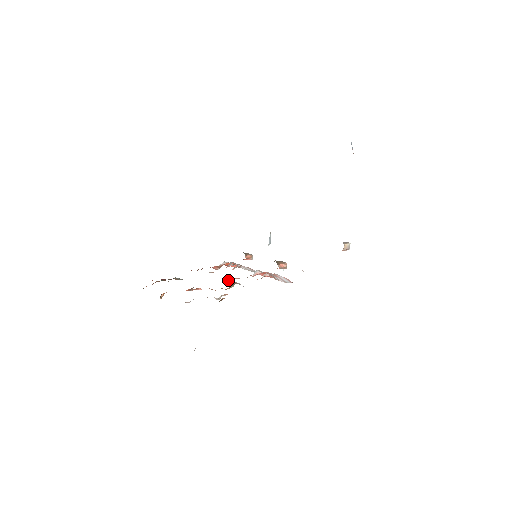
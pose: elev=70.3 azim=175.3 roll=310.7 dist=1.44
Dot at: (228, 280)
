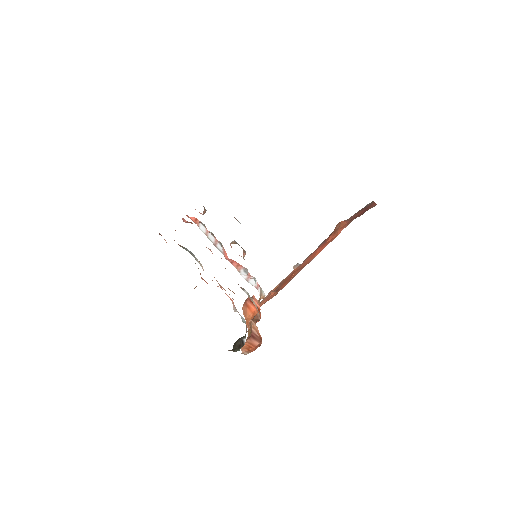
Dot at: occluded
